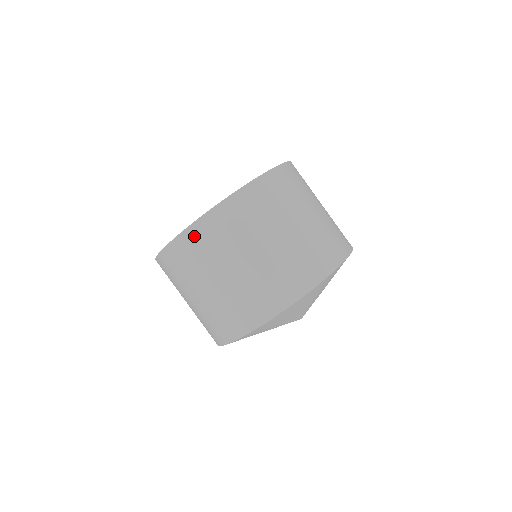
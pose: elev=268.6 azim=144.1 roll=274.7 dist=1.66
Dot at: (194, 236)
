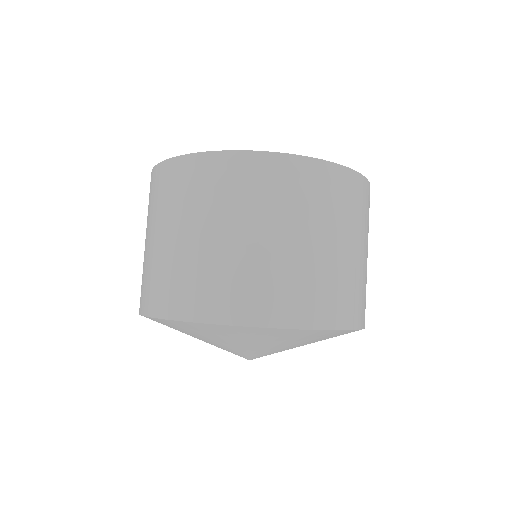
Dot at: (231, 165)
